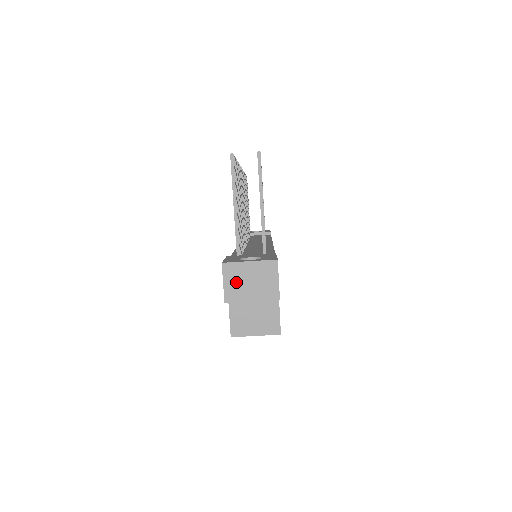
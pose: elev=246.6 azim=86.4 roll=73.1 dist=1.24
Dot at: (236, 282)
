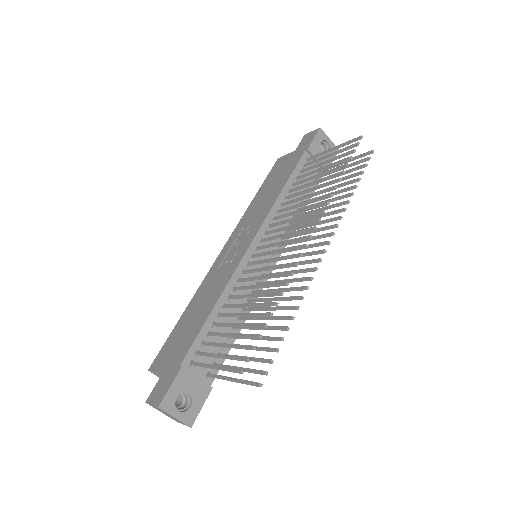
Dot at: (159, 410)
